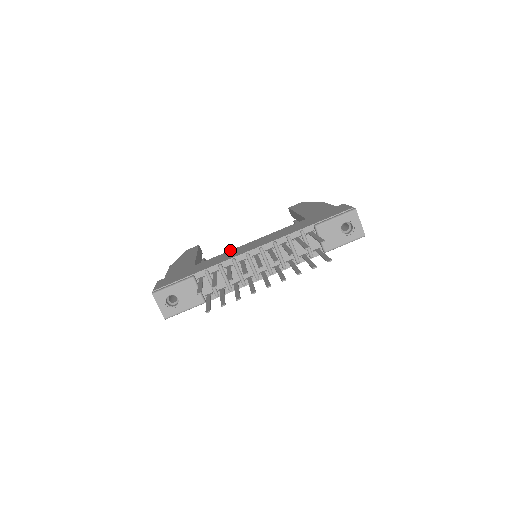
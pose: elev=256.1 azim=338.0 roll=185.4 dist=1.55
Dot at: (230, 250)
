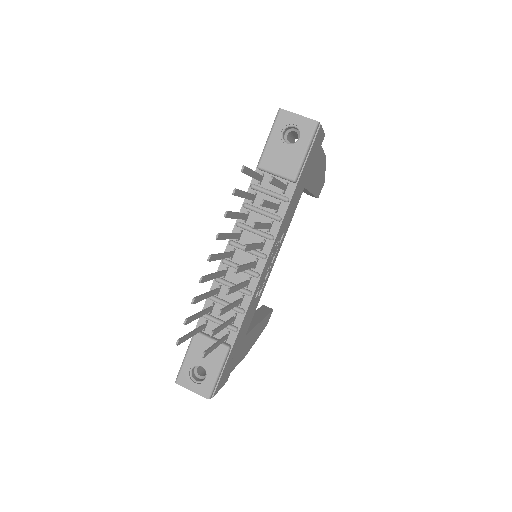
Dot at: occluded
